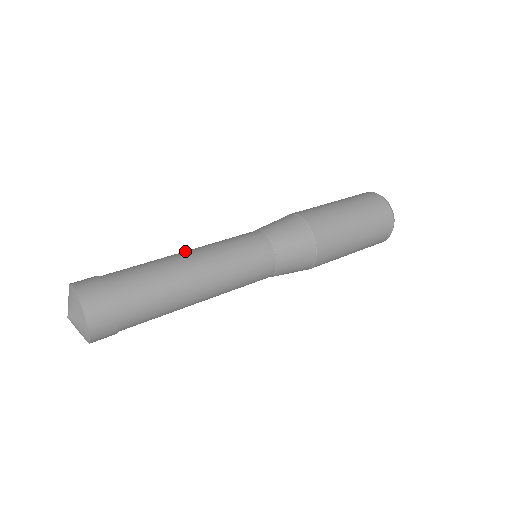
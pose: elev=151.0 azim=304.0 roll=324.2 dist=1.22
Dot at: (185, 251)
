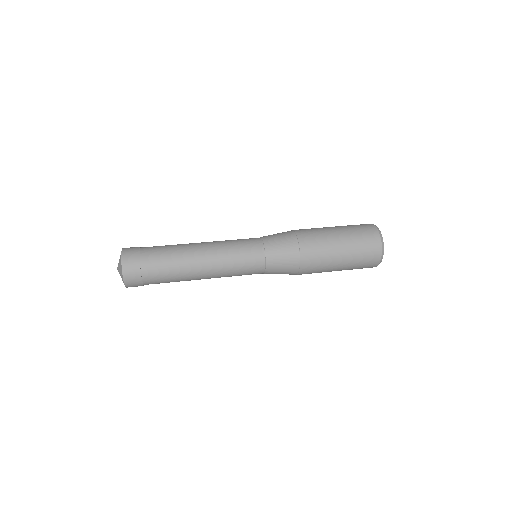
Dot at: (202, 246)
